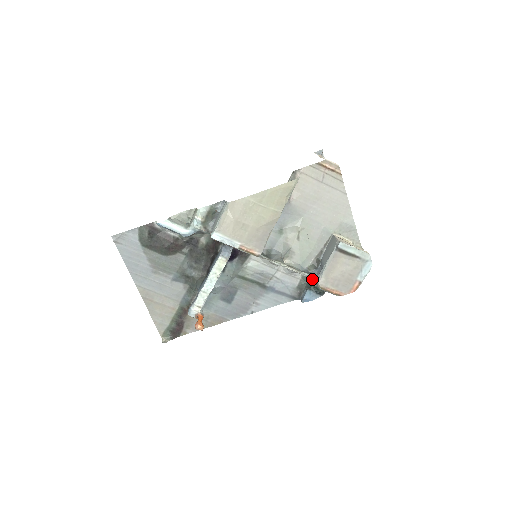
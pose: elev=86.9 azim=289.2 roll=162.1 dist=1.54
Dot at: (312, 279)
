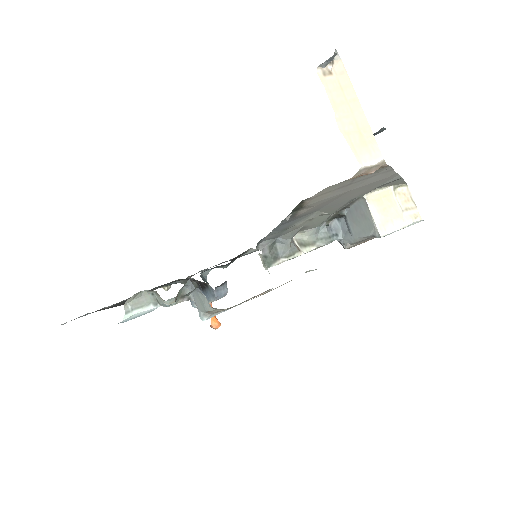
Dot at: occluded
